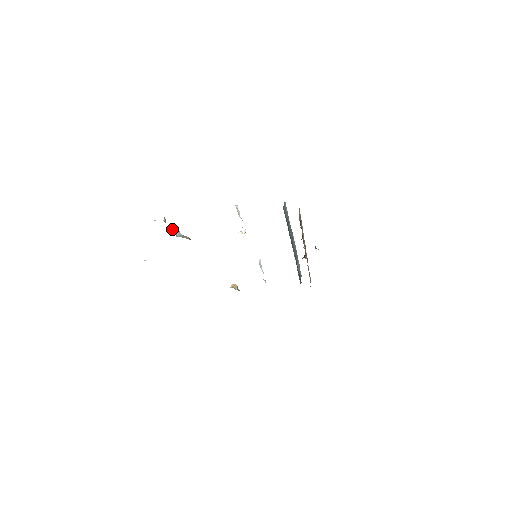
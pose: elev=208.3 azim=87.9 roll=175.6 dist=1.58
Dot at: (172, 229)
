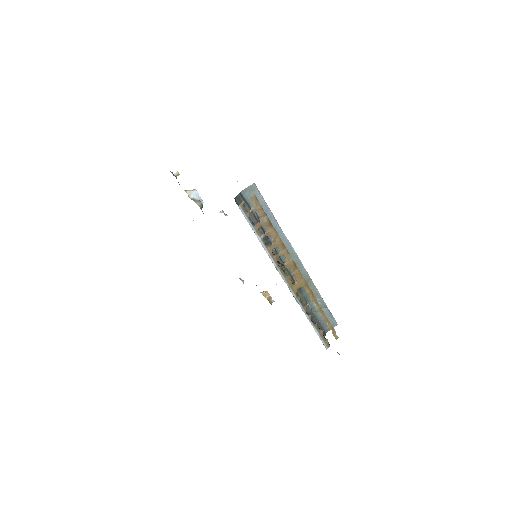
Dot at: occluded
